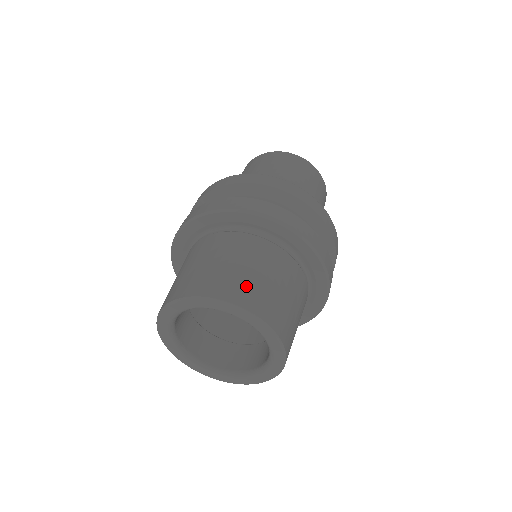
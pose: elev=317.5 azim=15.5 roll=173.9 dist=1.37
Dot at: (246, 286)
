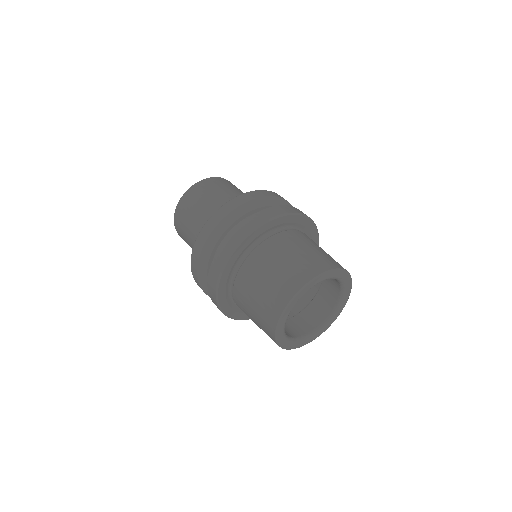
Dot at: occluded
